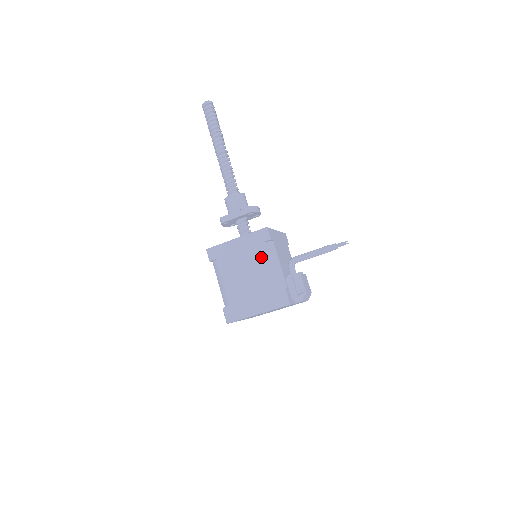
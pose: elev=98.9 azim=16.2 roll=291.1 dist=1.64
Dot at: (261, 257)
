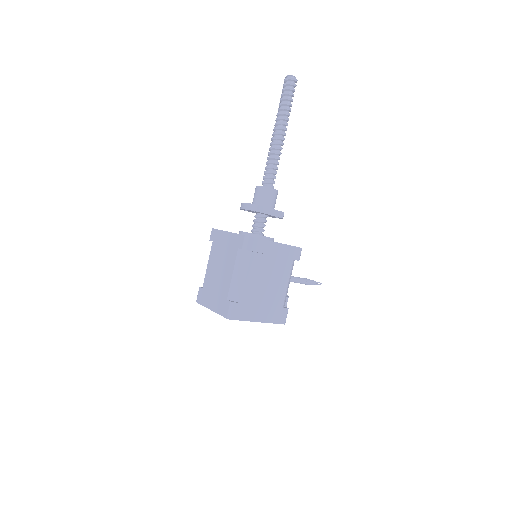
Dot at: (287, 272)
